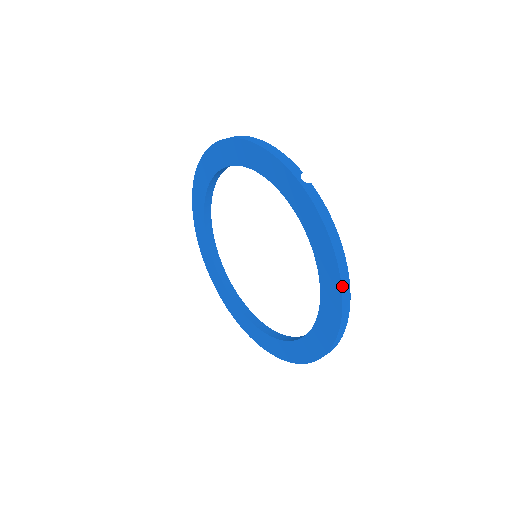
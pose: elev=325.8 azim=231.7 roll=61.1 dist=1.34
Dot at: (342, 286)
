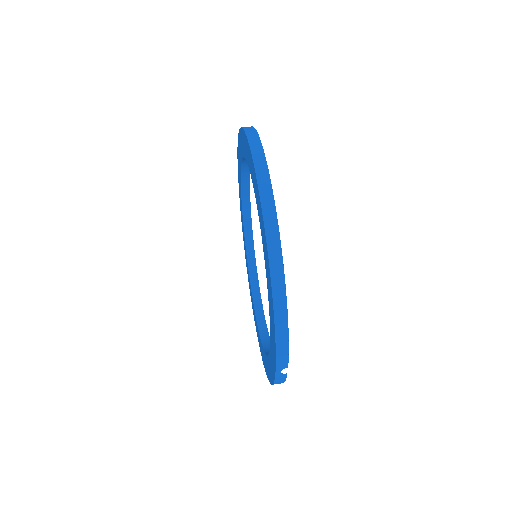
Dot at: occluded
